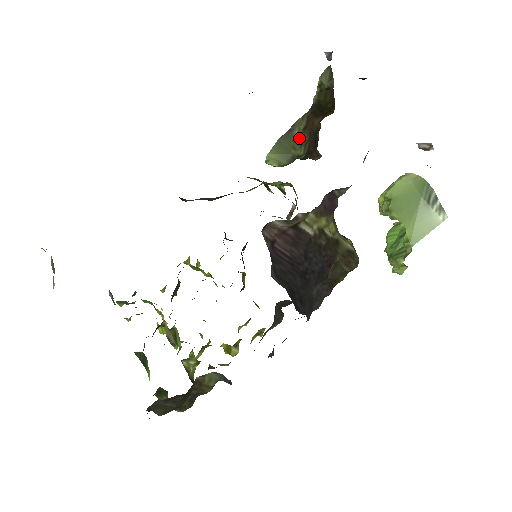
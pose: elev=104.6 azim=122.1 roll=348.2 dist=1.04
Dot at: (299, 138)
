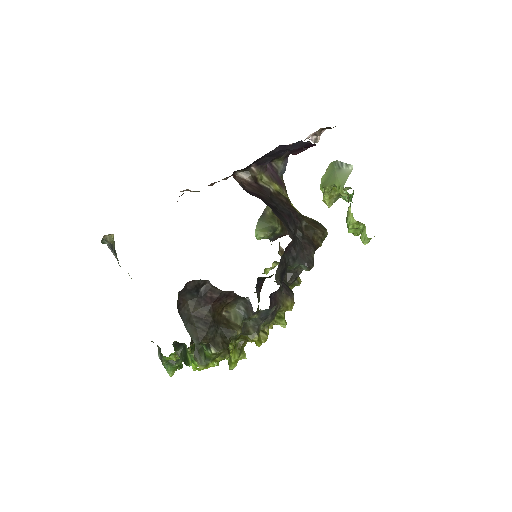
Dot at: (271, 217)
